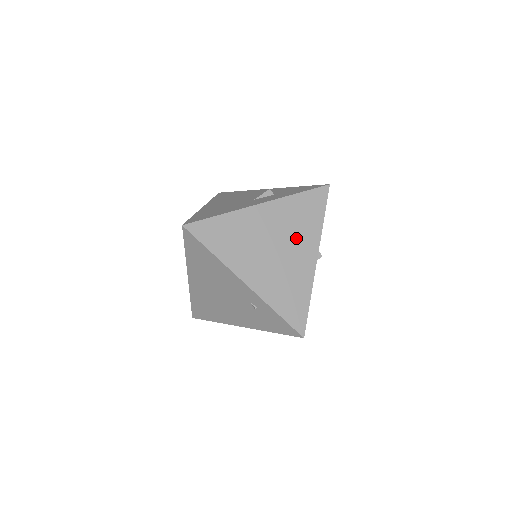
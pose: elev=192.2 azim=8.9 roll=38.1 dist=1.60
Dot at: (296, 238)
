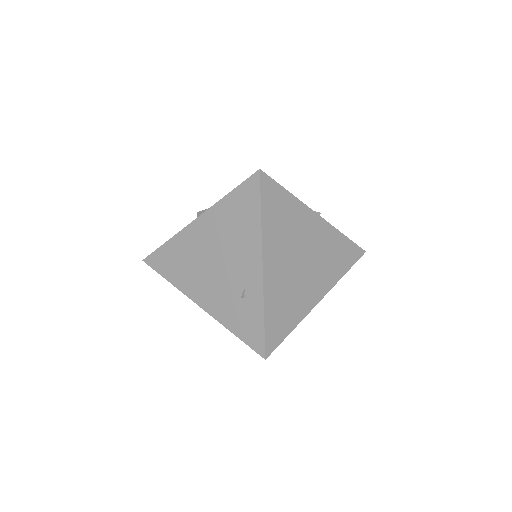
Dot at: (320, 269)
